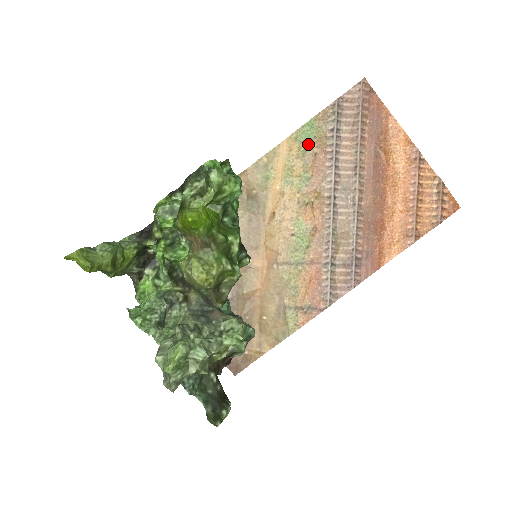
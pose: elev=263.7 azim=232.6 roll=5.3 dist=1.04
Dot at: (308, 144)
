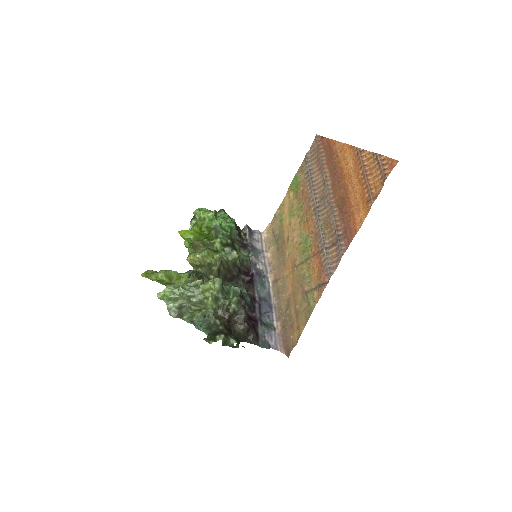
Dot at: (297, 188)
